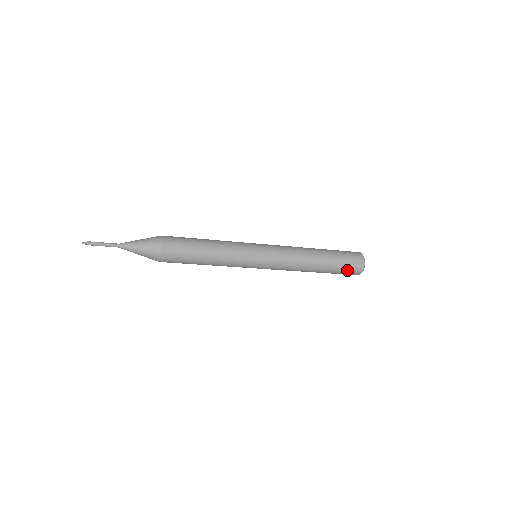
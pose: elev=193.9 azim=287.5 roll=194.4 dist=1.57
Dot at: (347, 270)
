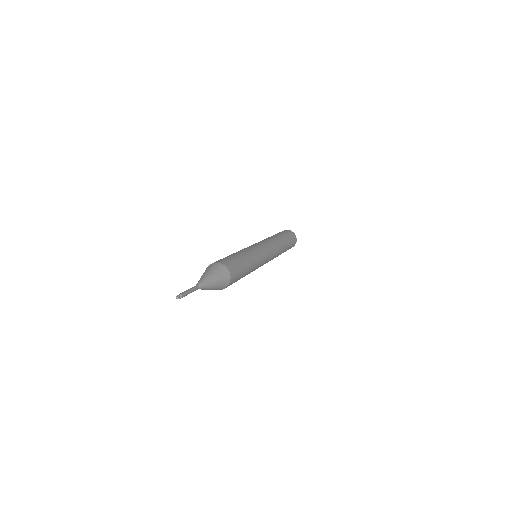
Dot at: occluded
